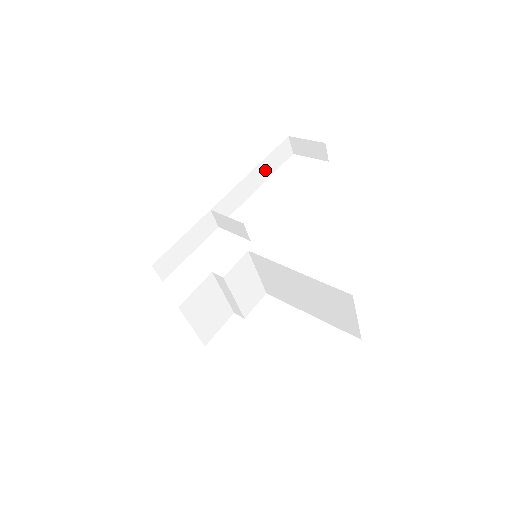
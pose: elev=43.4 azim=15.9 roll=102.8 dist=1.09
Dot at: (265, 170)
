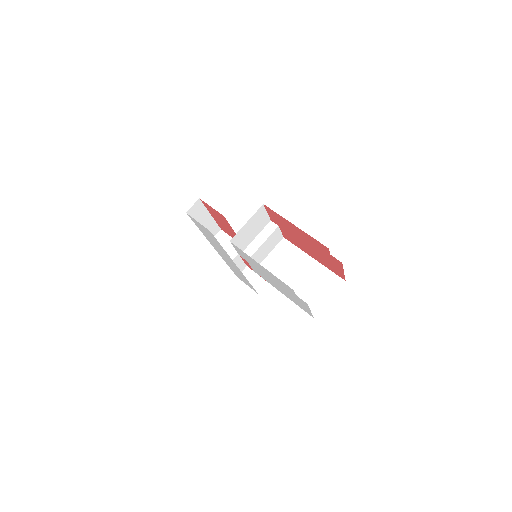
Dot at: (233, 260)
